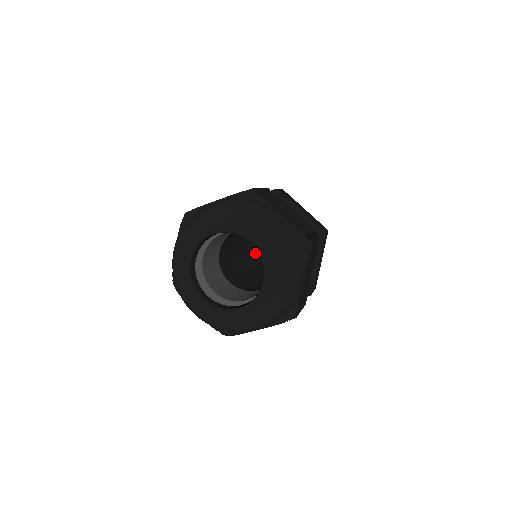
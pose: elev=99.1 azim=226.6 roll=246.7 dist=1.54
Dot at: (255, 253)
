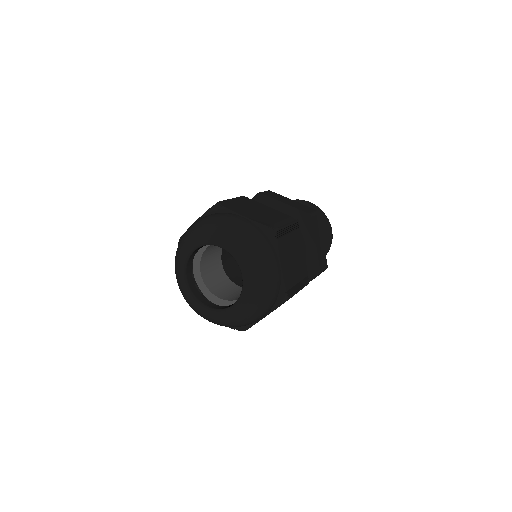
Dot at: occluded
